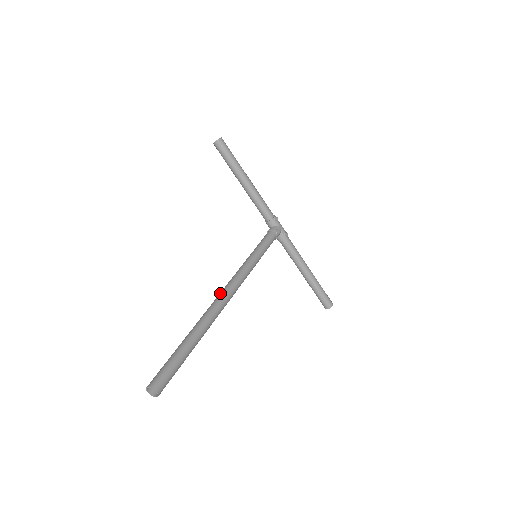
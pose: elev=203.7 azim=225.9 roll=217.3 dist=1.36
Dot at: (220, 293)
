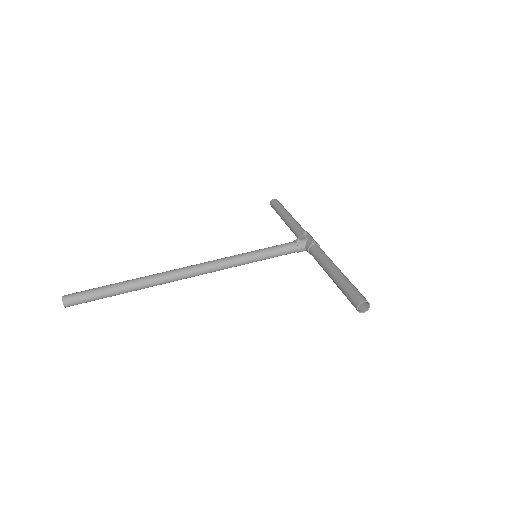
Dot at: occluded
